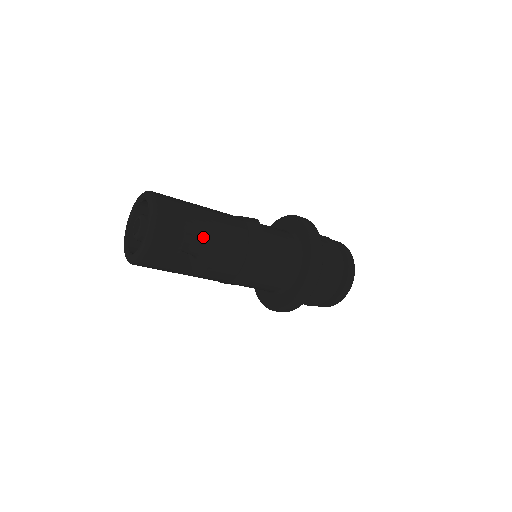
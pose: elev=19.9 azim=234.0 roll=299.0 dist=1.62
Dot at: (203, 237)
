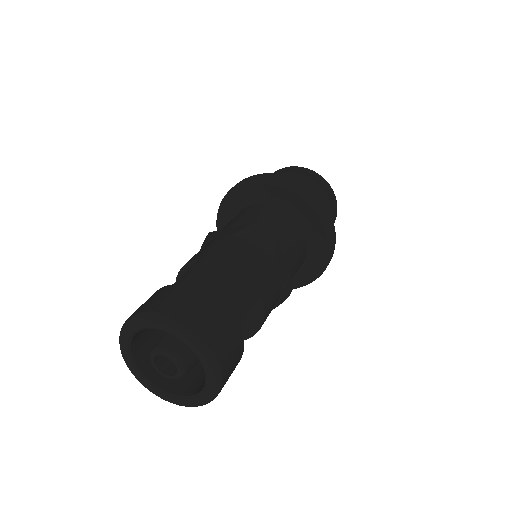
Dot at: occluded
